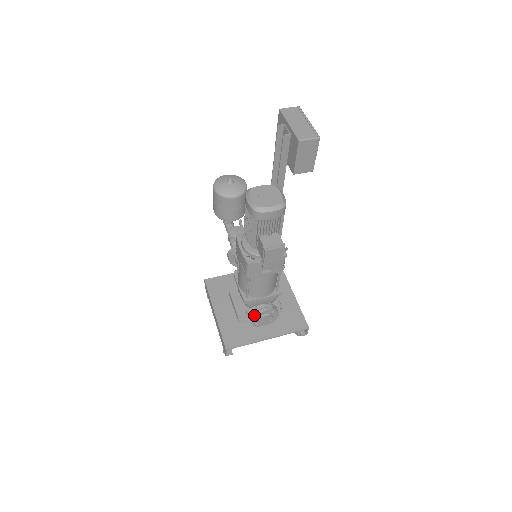
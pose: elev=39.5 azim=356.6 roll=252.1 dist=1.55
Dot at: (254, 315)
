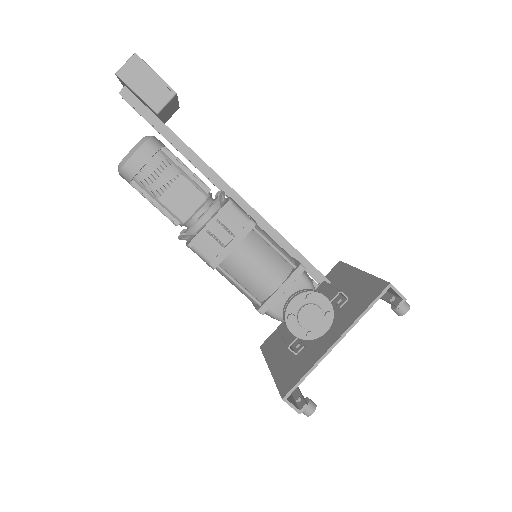
Dot at: (284, 320)
